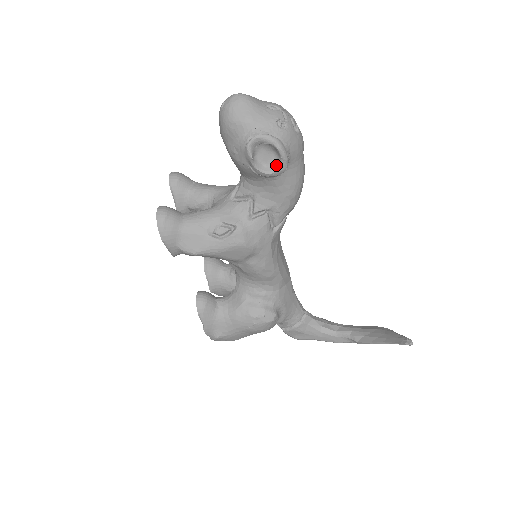
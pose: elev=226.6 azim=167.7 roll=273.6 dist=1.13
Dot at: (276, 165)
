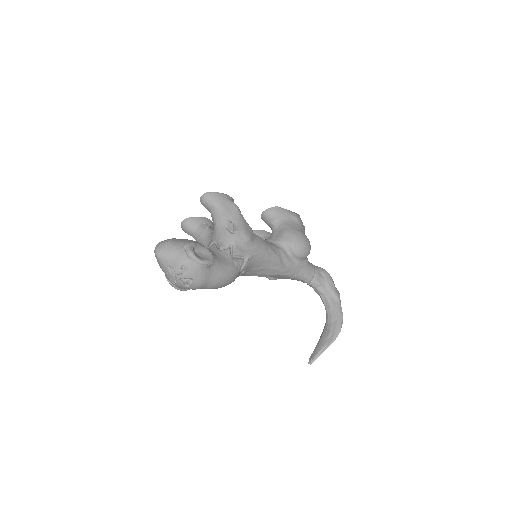
Dot at: occluded
